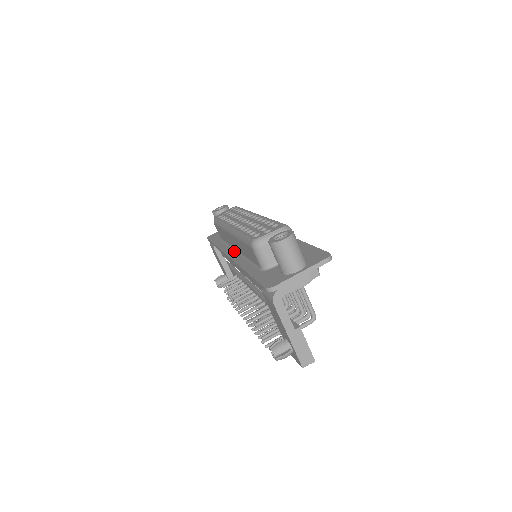
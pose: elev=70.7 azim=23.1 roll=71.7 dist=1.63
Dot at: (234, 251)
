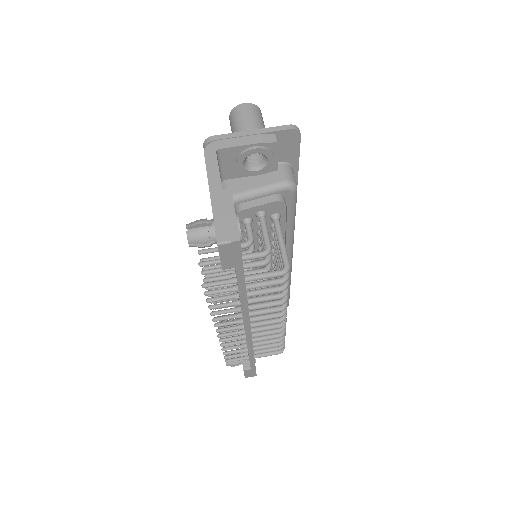
Dot at: occluded
